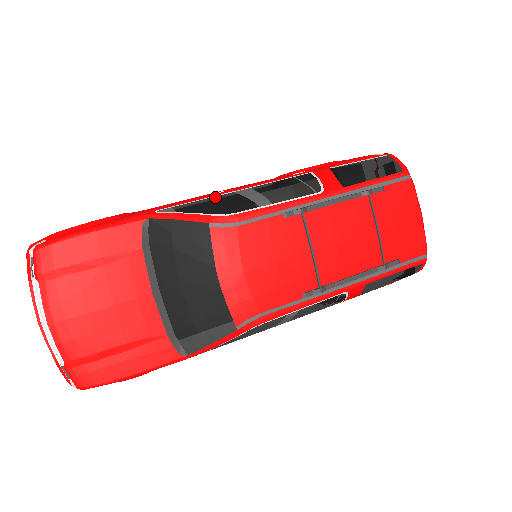
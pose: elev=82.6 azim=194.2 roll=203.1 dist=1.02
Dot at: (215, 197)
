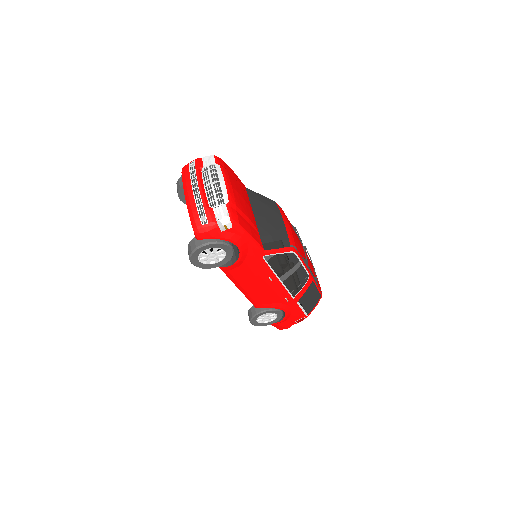
Dot at: occluded
